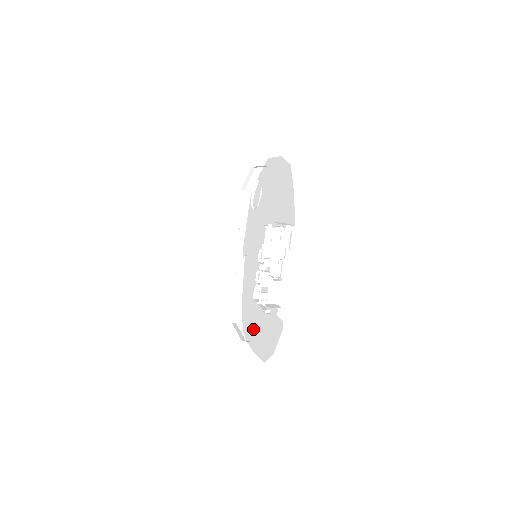
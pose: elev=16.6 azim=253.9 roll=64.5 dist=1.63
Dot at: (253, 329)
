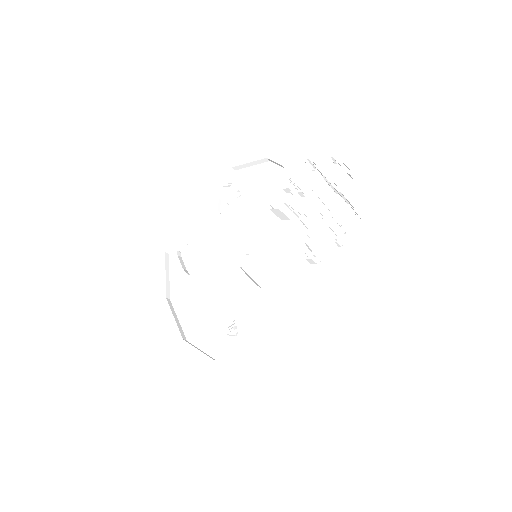
Dot at: (300, 348)
